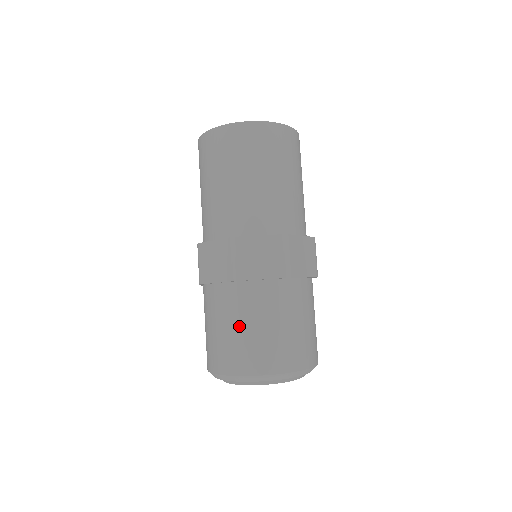
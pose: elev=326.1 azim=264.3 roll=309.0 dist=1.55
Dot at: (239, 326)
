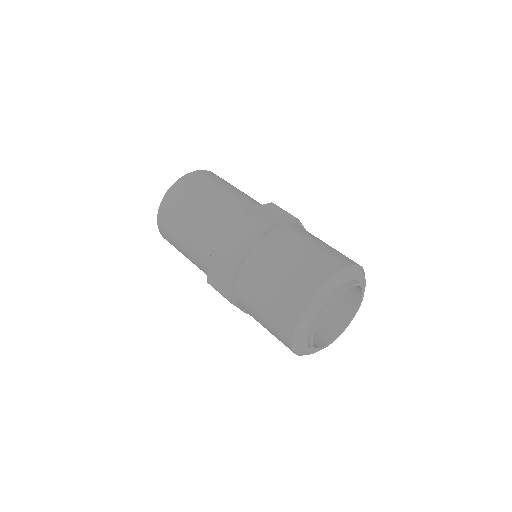
Dot at: (295, 255)
